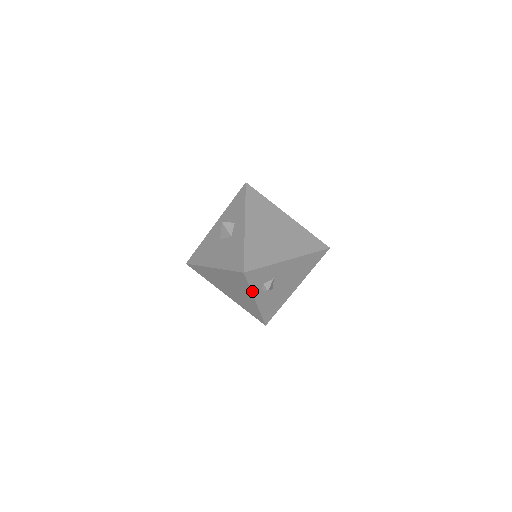
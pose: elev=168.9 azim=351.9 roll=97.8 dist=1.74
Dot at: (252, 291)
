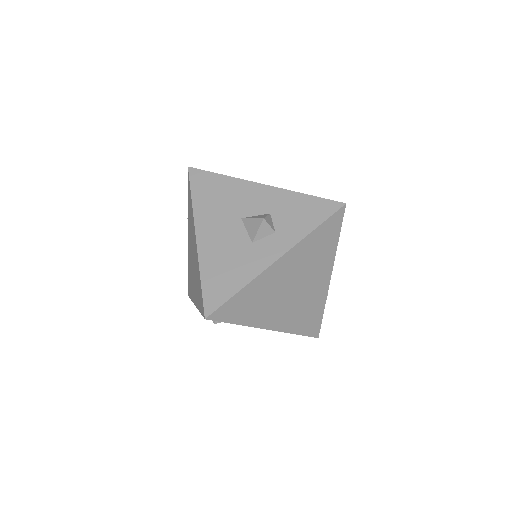
Dot at: occluded
